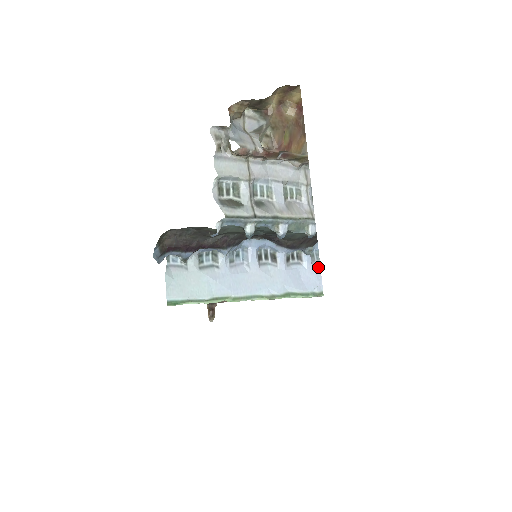
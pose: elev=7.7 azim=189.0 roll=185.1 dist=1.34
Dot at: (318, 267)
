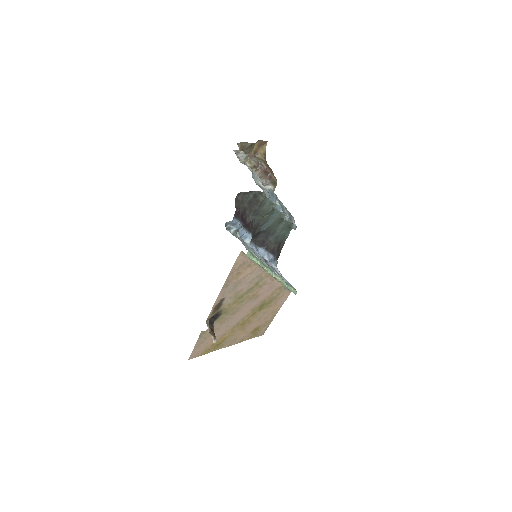
Dot at: occluded
